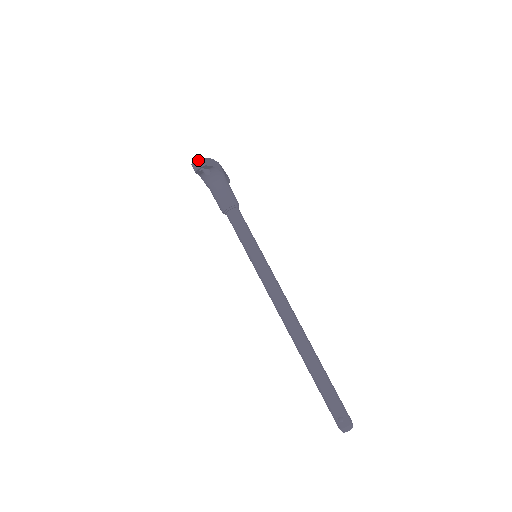
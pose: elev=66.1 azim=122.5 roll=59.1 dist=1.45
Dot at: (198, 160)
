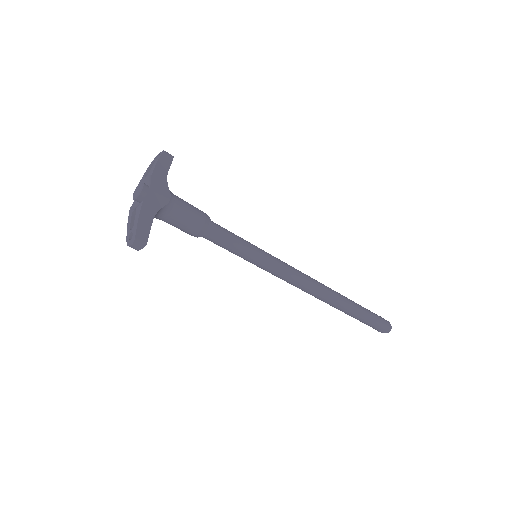
Dot at: (133, 245)
